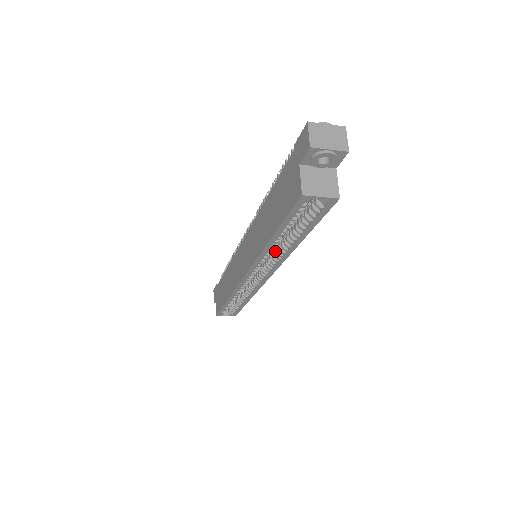
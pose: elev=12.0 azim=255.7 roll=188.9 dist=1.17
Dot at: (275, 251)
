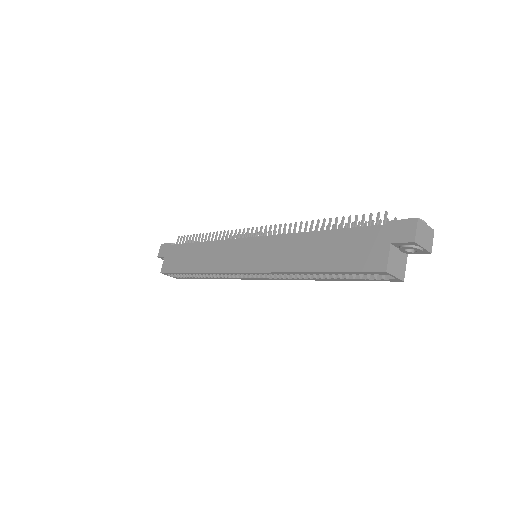
Dot at: occluded
